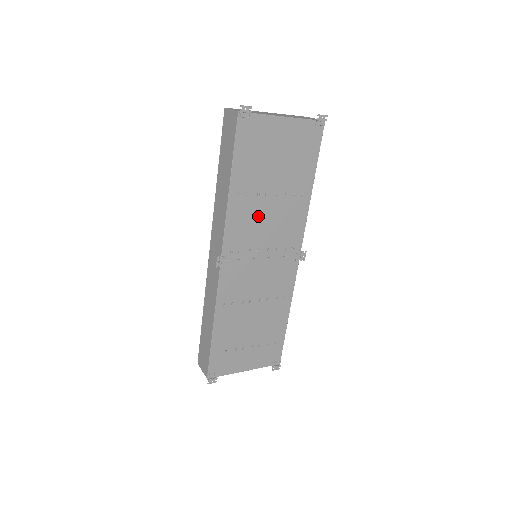
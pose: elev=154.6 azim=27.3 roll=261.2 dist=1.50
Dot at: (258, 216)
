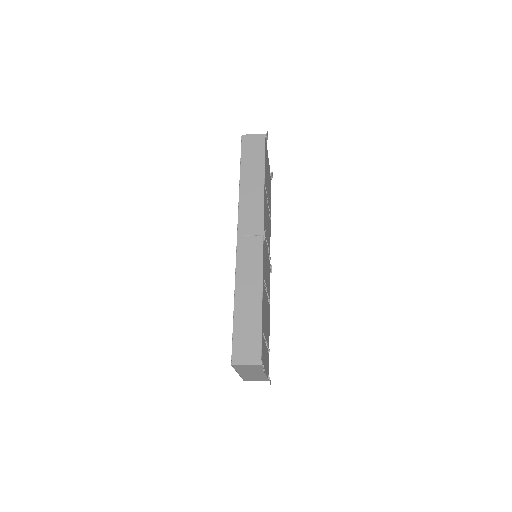
Dot at: (266, 215)
